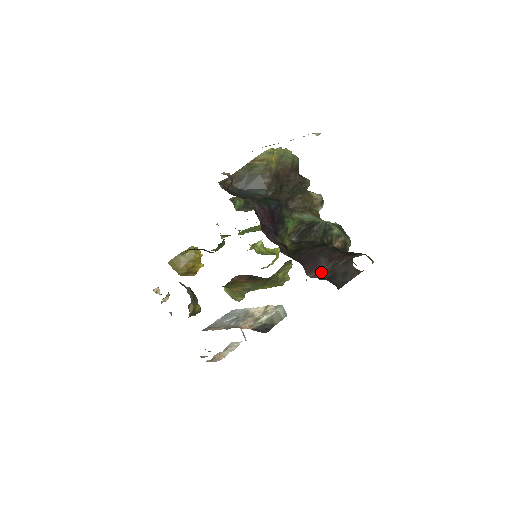
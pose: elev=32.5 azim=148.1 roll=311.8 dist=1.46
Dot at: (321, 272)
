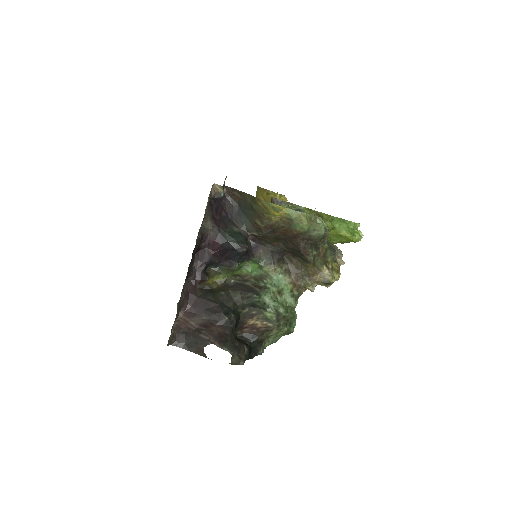
Dot at: (187, 322)
